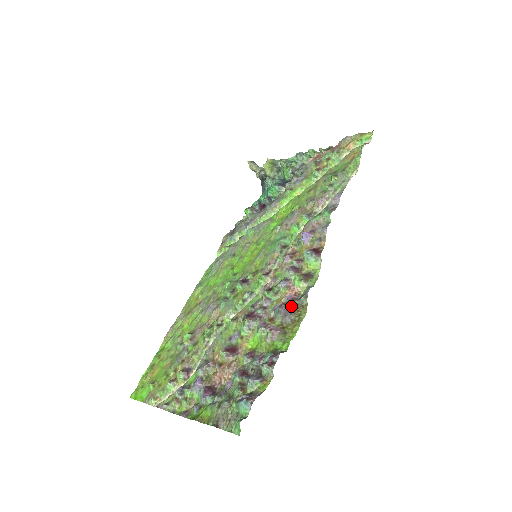
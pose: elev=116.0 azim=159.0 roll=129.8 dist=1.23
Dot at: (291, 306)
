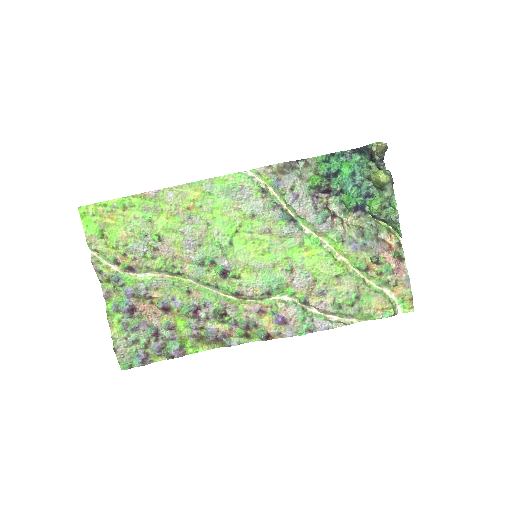
Dot at: (218, 340)
